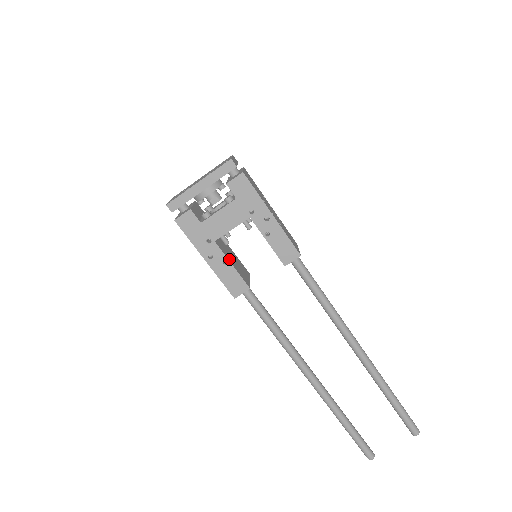
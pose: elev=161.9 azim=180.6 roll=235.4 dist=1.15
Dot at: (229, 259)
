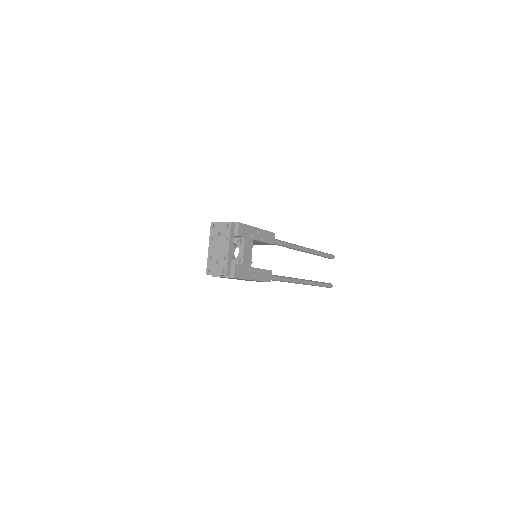
Dot at: (257, 268)
